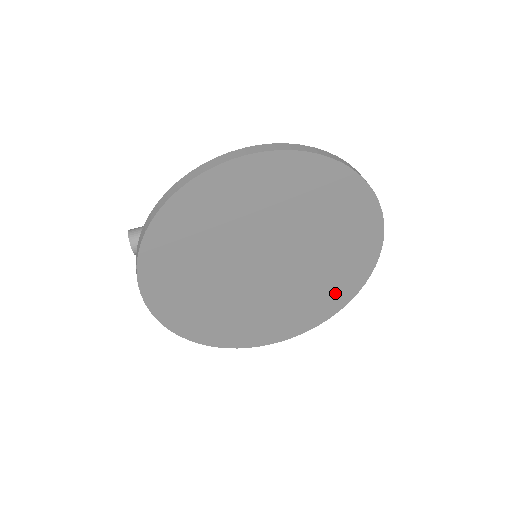
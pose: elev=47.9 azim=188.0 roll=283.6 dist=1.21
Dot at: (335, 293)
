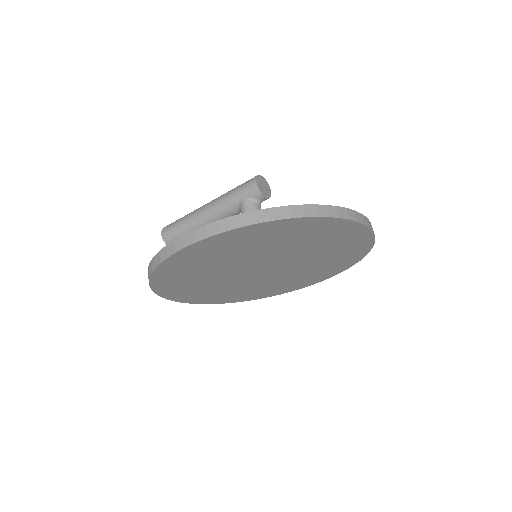
Dot at: (346, 257)
